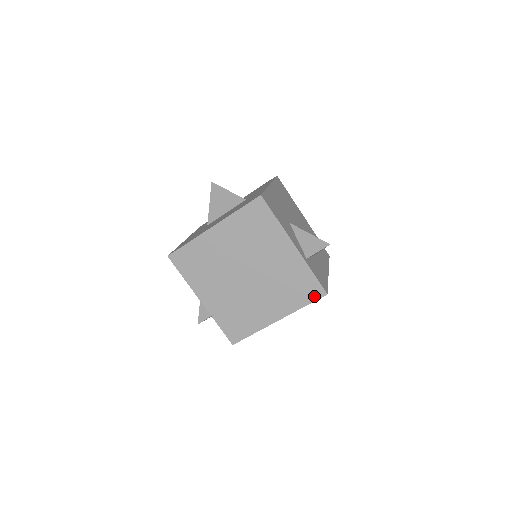
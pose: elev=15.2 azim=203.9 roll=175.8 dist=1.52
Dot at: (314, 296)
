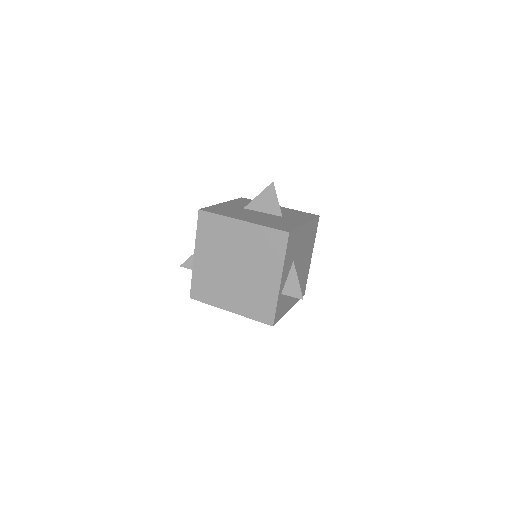
Dot at: (264, 320)
